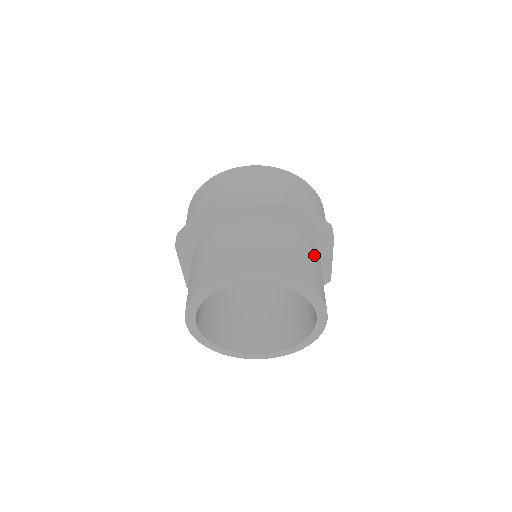
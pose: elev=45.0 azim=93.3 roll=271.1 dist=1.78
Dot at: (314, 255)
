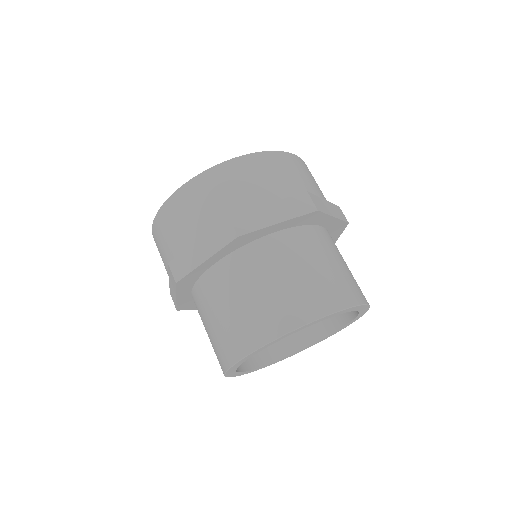
Dot at: (308, 250)
